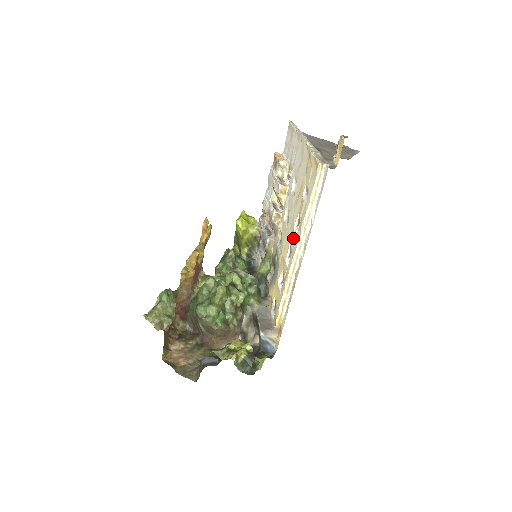
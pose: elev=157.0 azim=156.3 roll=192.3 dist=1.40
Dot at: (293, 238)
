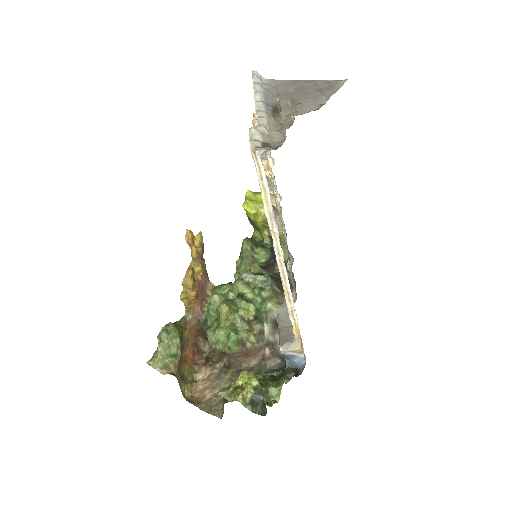
Dot at: occluded
